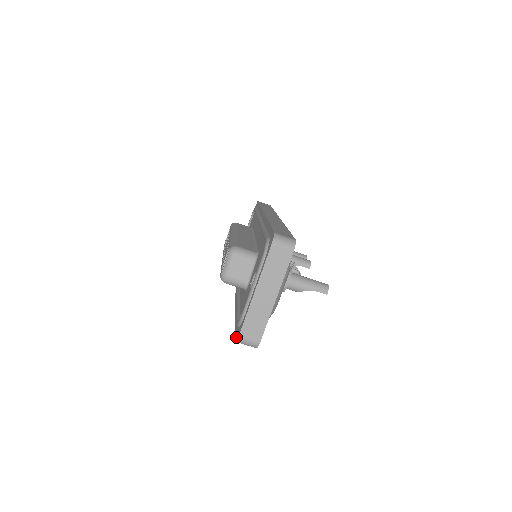
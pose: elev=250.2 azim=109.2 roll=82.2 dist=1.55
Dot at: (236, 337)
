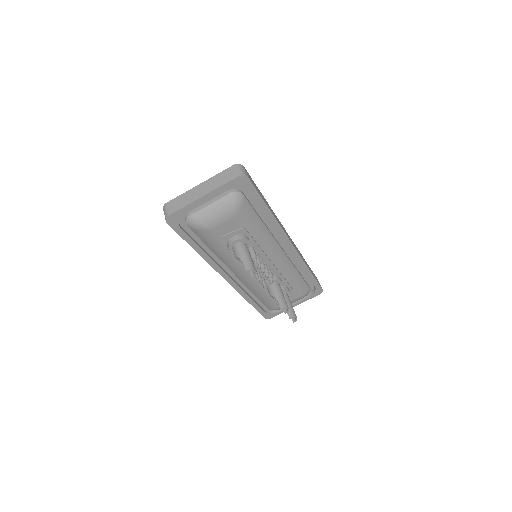
Dot at: occluded
